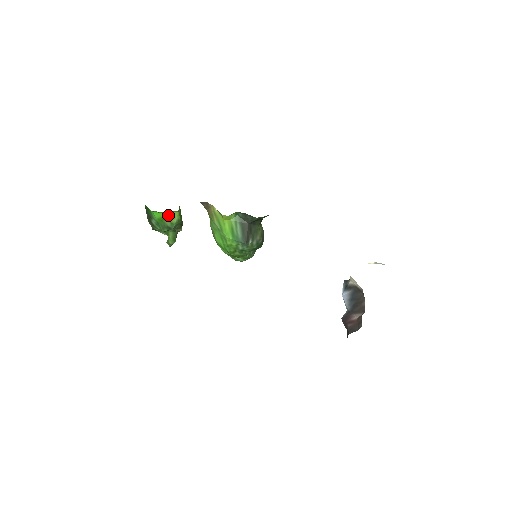
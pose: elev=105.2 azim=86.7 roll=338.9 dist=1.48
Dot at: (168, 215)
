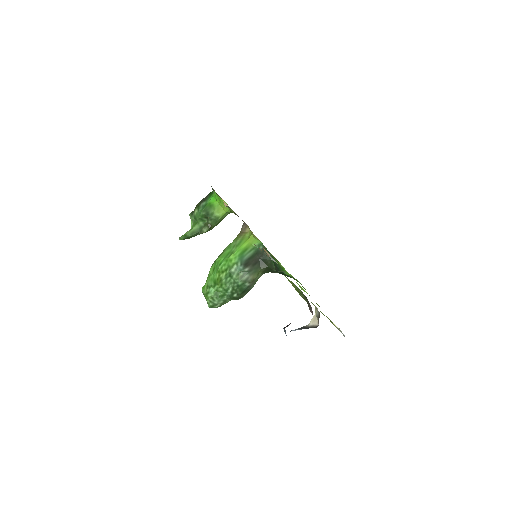
Dot at: (218, 207)
